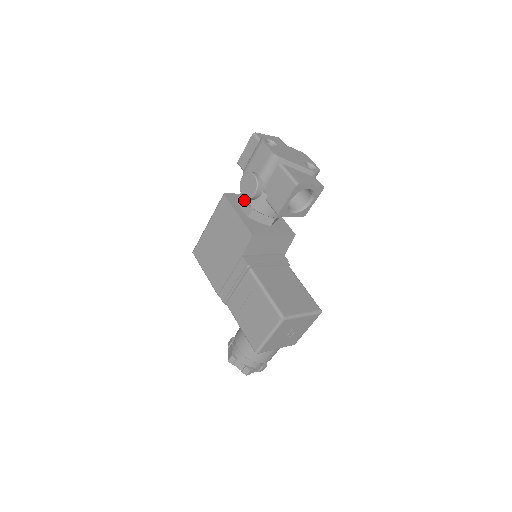
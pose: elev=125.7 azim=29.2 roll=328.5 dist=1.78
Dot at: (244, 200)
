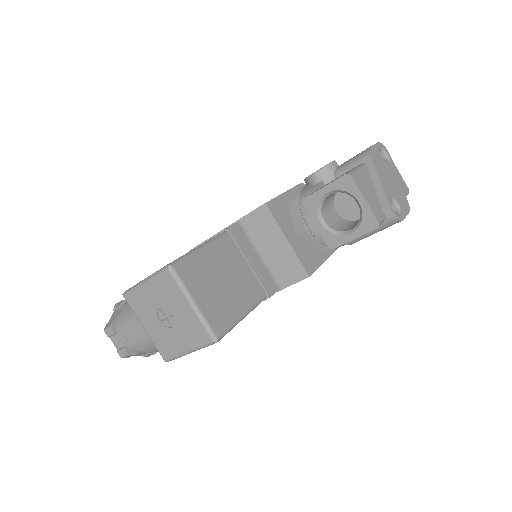
Dot at: occluded
